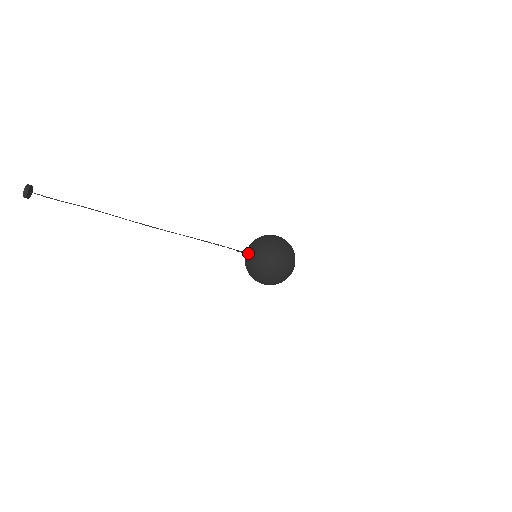
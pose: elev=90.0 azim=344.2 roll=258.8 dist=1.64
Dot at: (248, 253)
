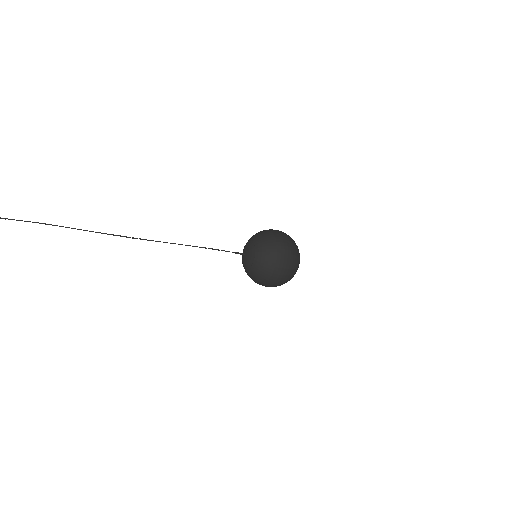
Dot at: (250, 254)
